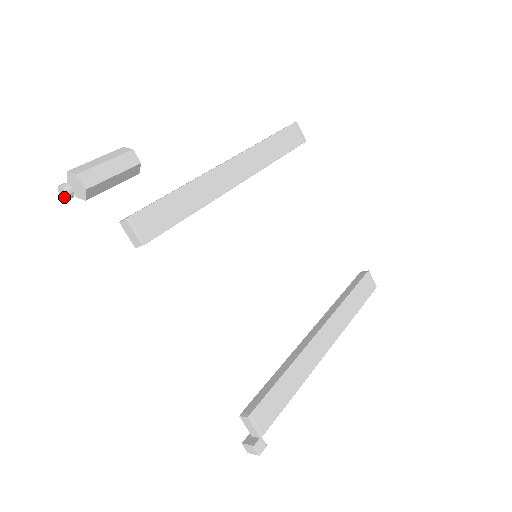
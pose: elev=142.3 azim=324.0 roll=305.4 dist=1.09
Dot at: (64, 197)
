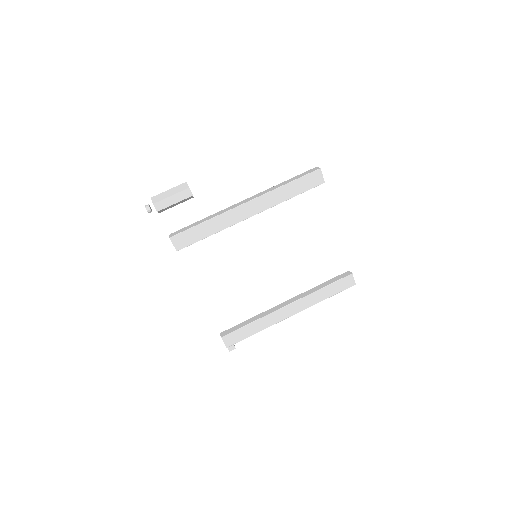
Dot at: (148, 211)
